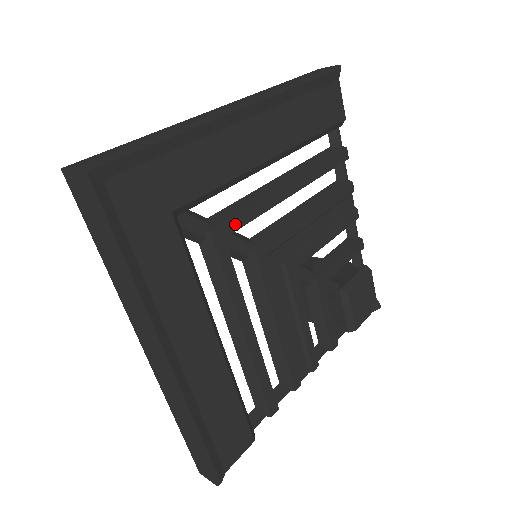
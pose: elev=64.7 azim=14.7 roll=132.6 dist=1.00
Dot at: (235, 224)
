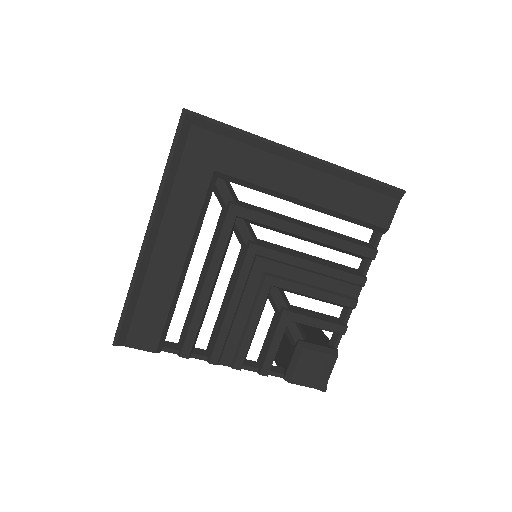
Dot at: (250, 215)
